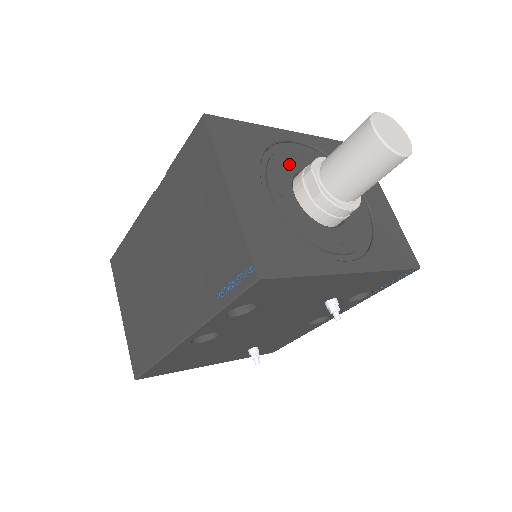
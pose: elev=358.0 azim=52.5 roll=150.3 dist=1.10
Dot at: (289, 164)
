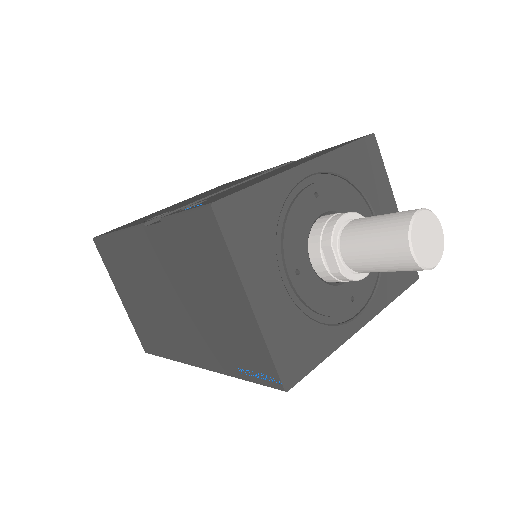
Dot at: (304, 221)
